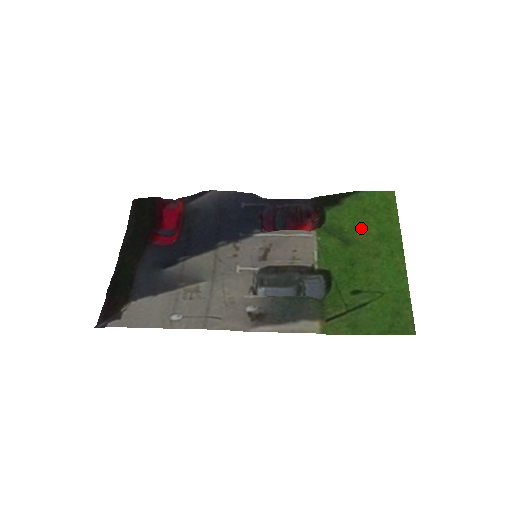
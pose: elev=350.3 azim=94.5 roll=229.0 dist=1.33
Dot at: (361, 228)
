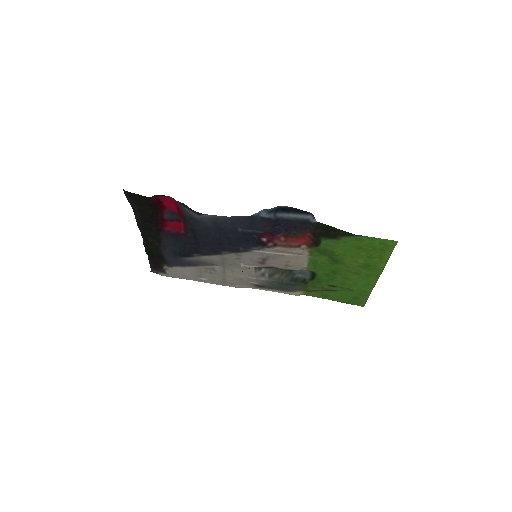
Dot at: (351, 256)
